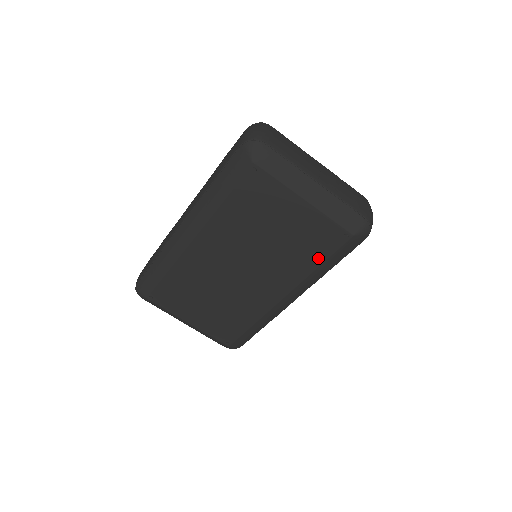
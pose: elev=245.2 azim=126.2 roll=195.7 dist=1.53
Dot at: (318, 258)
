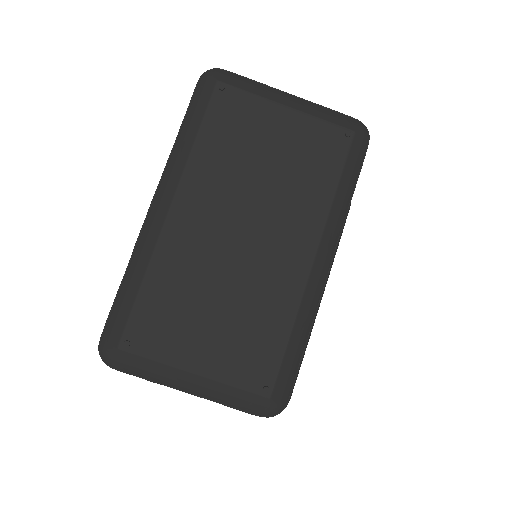
Dot at: (331, 176)
